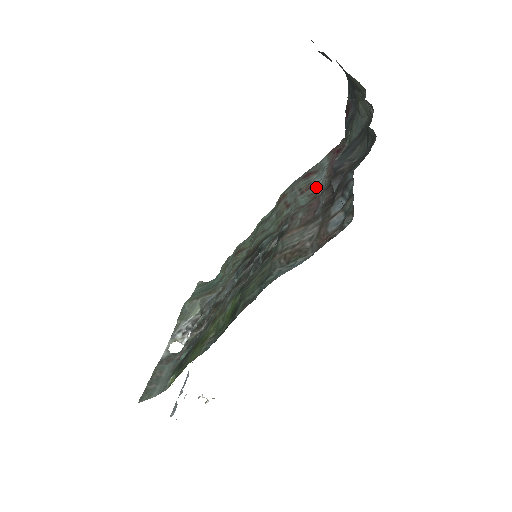
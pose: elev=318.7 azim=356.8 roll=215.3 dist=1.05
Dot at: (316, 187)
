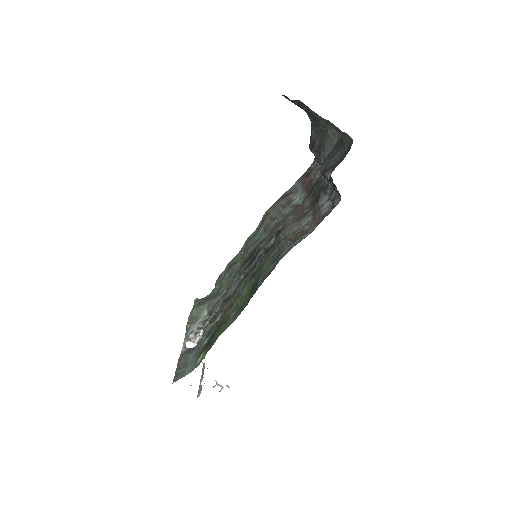
Dot at: (296, 200)
